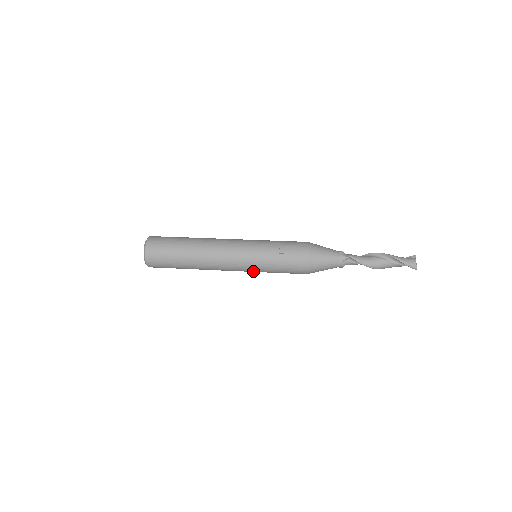
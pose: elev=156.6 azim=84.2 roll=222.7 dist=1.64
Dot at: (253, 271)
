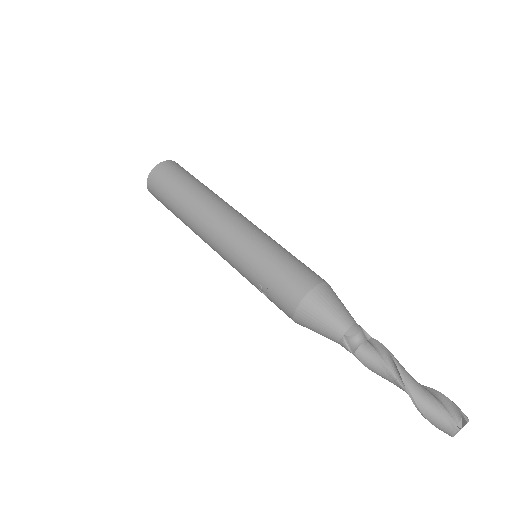
Dot at: occluded
